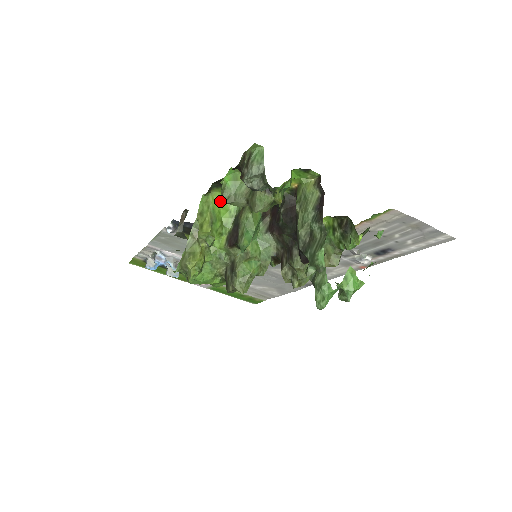
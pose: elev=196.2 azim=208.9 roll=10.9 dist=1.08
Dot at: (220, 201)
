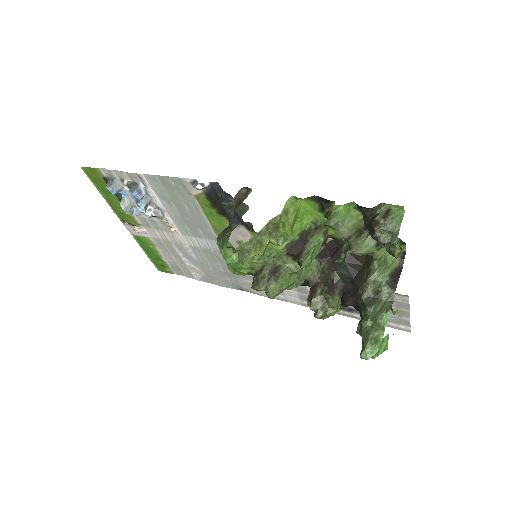
Dot at: (302, 210)
